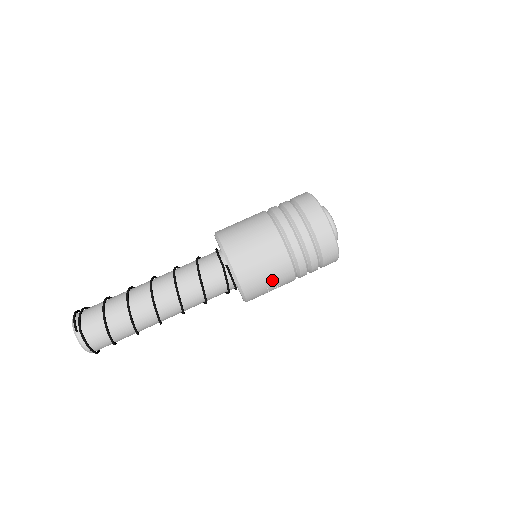
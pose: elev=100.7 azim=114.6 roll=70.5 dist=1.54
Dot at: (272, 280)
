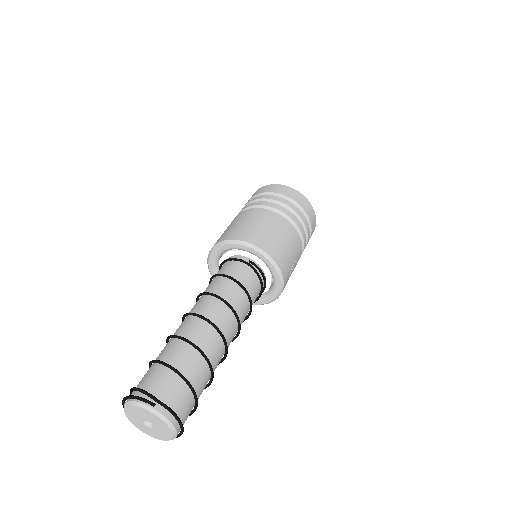
Dot at: (293, 255)
